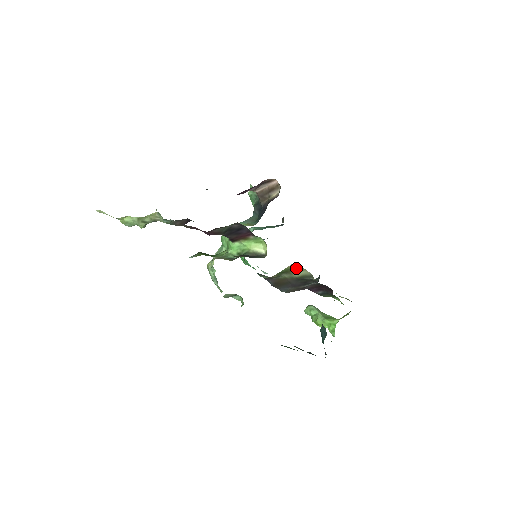
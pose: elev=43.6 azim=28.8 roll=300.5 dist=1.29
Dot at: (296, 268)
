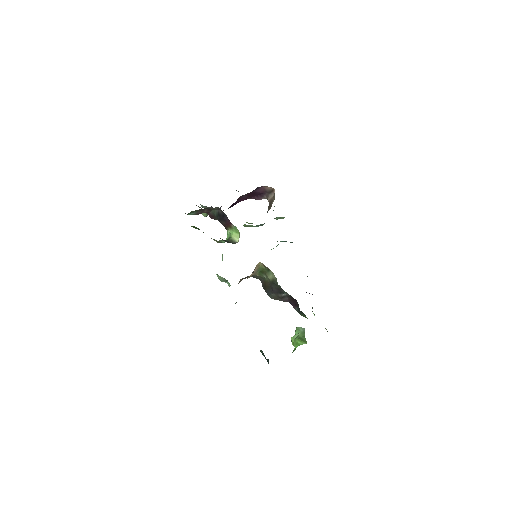
Dot at: (267, 269)
